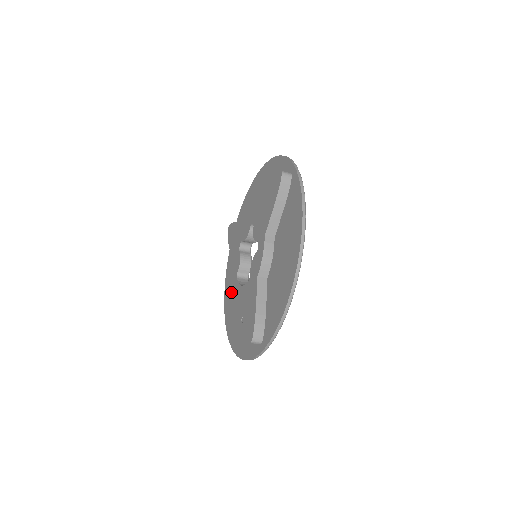
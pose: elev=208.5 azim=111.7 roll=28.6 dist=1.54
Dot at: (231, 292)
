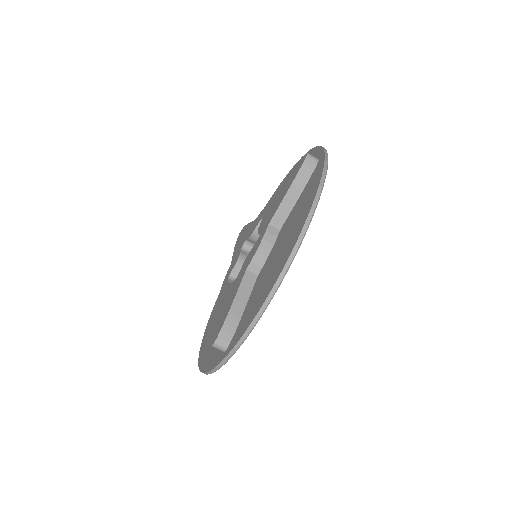
Dot at: occluded
